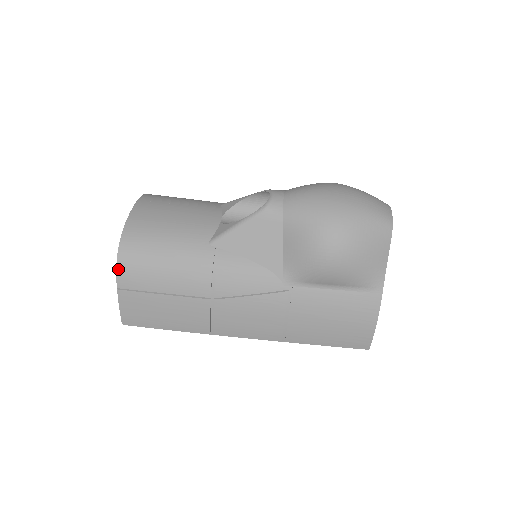
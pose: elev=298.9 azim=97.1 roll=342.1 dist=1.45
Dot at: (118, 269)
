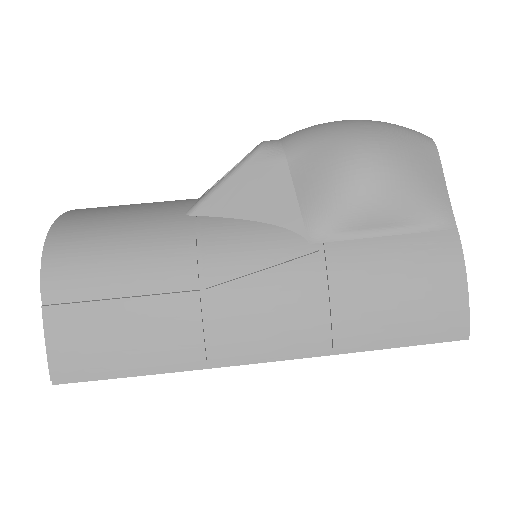
Dot at: (43, 269)
